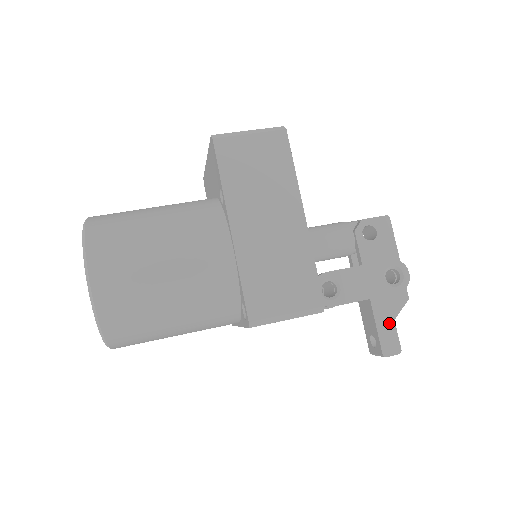
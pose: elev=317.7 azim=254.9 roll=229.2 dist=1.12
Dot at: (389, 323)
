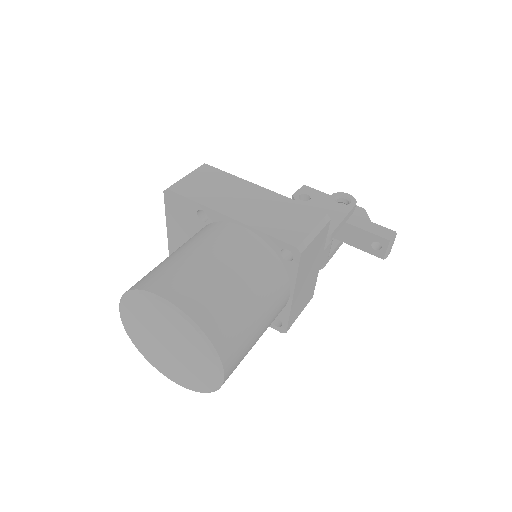
Dot at: (371, 225)
